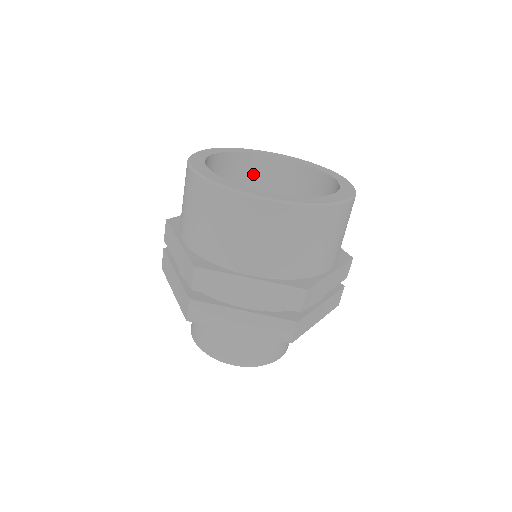
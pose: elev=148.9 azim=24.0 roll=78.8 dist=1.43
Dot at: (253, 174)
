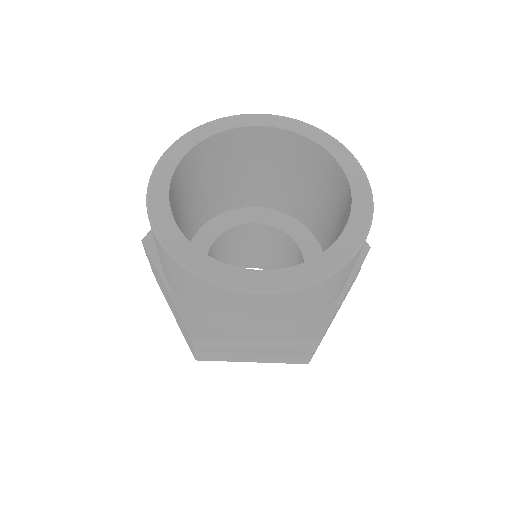
Dot at: (312, 163)
